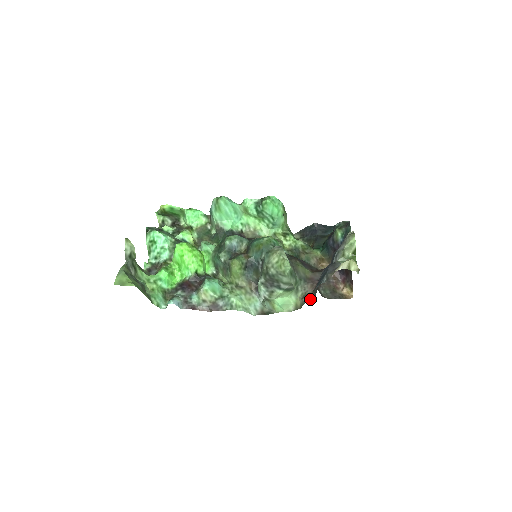
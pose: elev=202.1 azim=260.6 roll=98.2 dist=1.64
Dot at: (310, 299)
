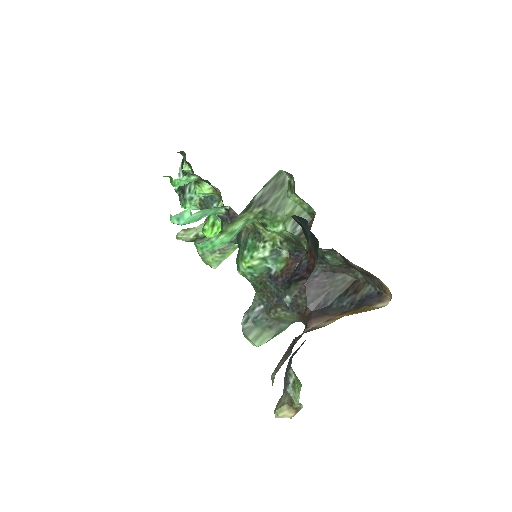
Dot at: occluded
